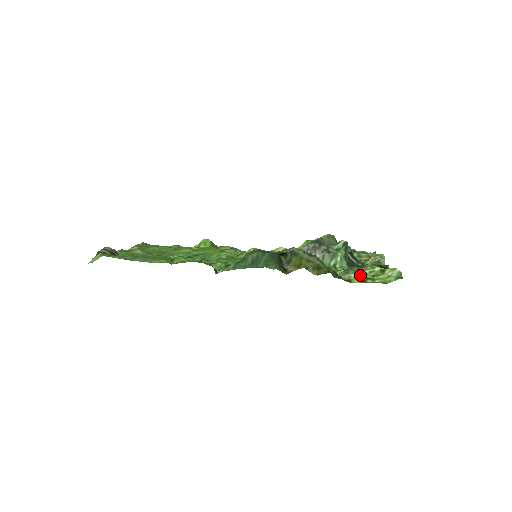
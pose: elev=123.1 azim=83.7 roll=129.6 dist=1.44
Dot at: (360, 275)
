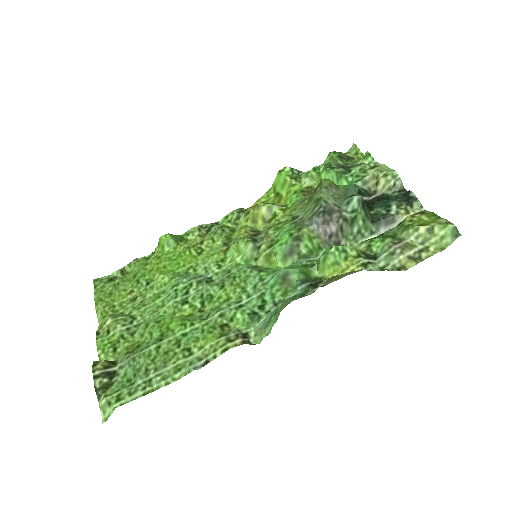
Dot at: (409, 251)
